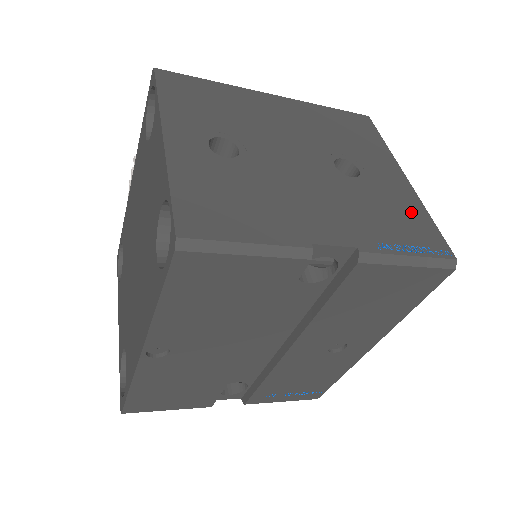
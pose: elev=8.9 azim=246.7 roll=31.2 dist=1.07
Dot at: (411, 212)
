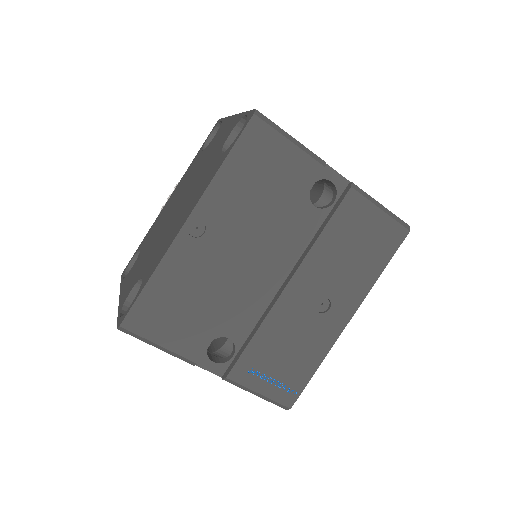
Dot at: occluded
